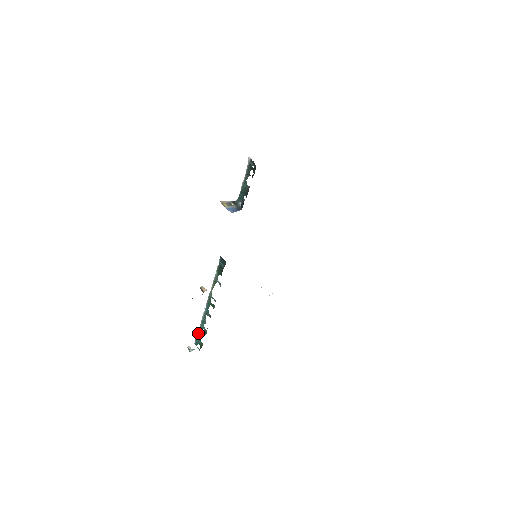
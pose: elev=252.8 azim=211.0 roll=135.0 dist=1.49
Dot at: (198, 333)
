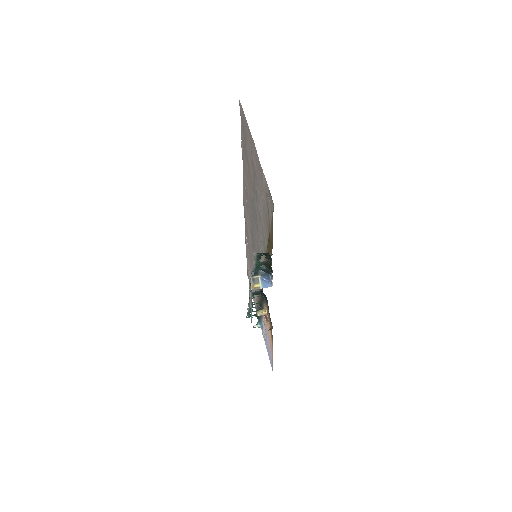
Dot at: (248, 315)
